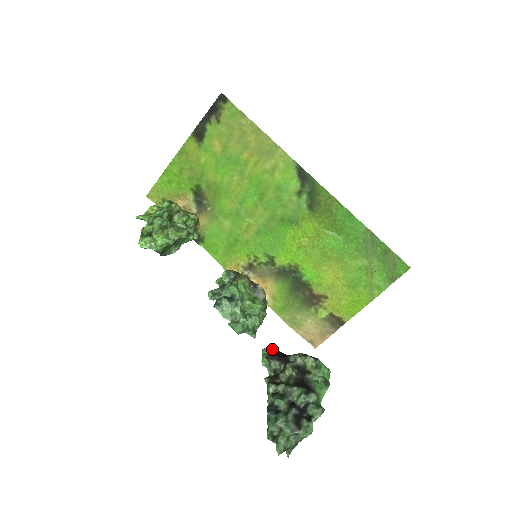
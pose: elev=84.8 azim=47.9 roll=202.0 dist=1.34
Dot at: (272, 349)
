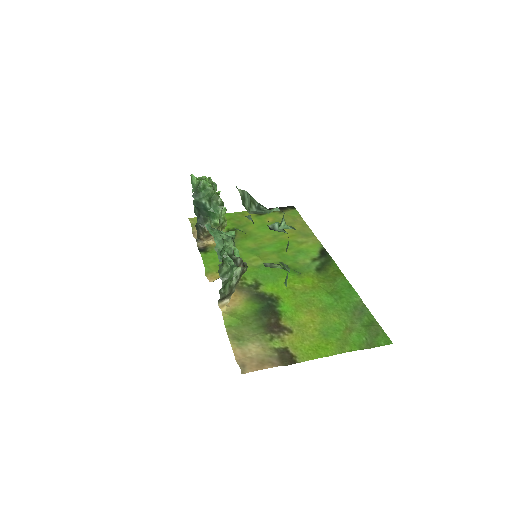
Dot at: occluded
